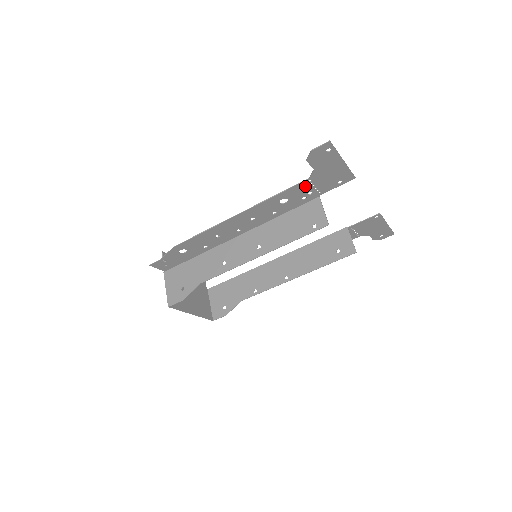
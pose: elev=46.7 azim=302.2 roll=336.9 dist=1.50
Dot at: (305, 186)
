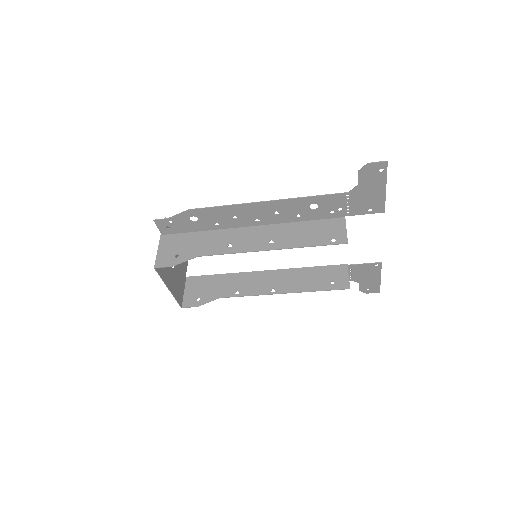
Dot at: (340, 199)
